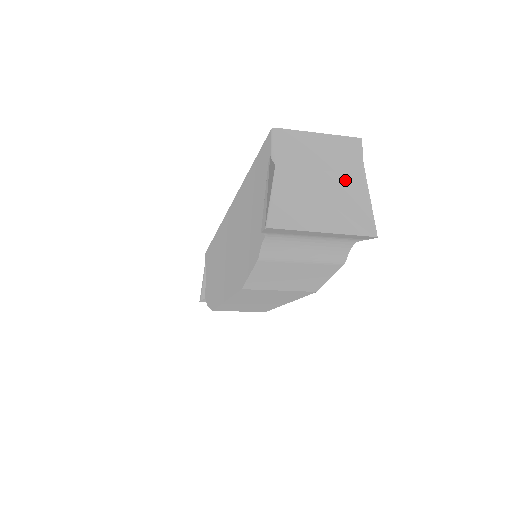
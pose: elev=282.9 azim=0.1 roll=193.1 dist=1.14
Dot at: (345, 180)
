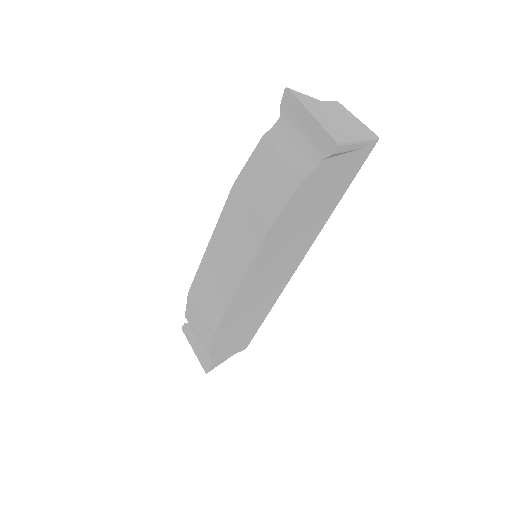
Dot at: (348, 129)
